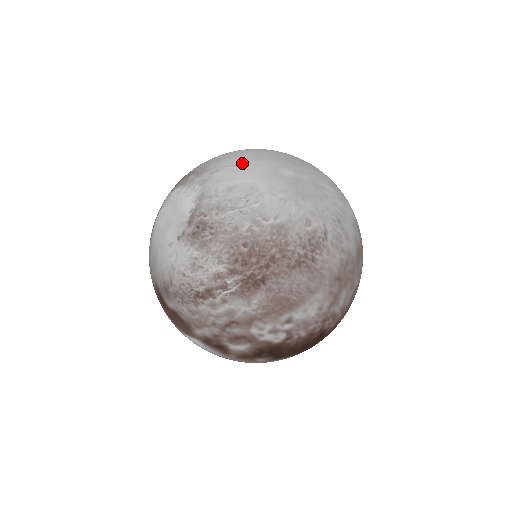
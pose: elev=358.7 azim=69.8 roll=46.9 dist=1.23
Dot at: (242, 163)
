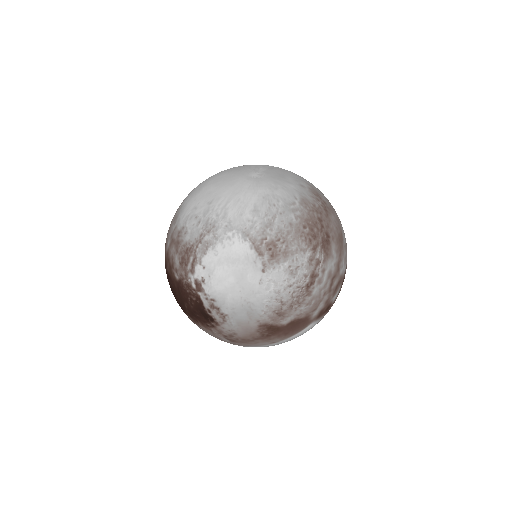
Dot at: (230, 194)
